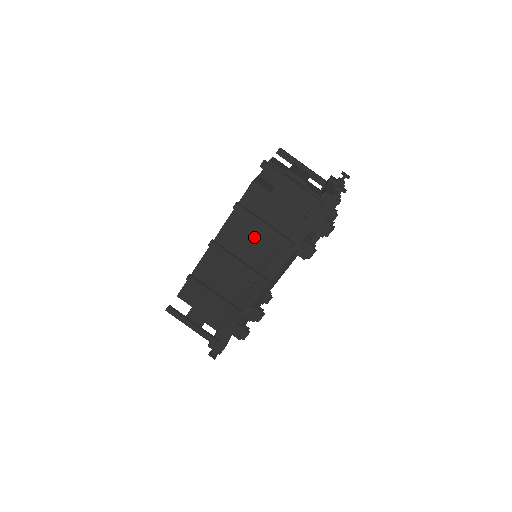
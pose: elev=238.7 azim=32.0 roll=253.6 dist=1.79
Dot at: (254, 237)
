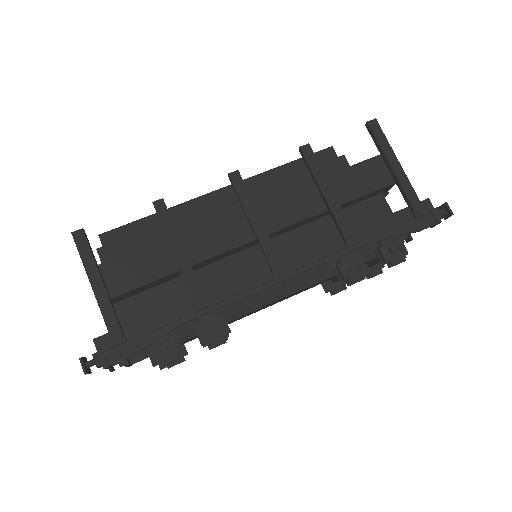
Dot at: (300, 204)
